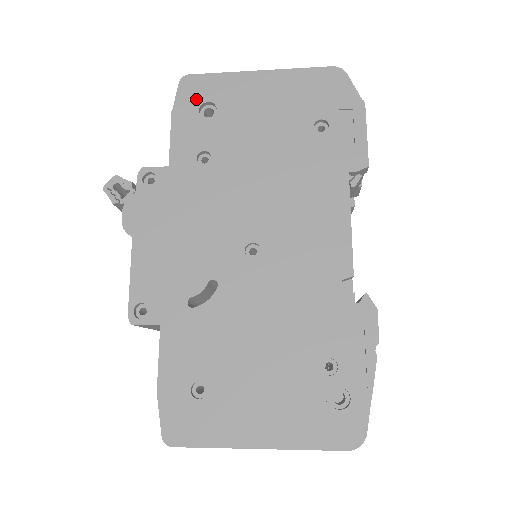
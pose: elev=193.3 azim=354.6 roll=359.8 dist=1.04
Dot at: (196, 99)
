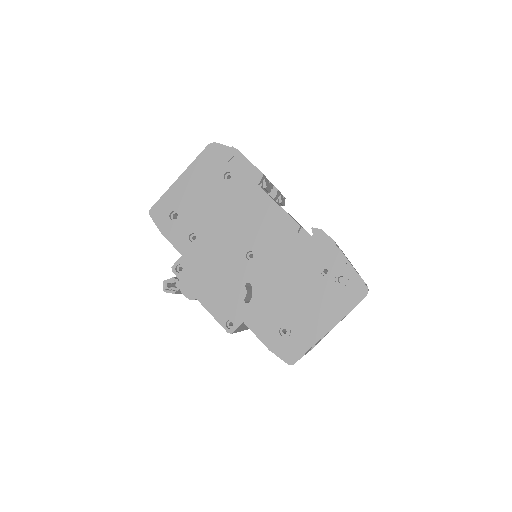
Dot at: (164, 216)
